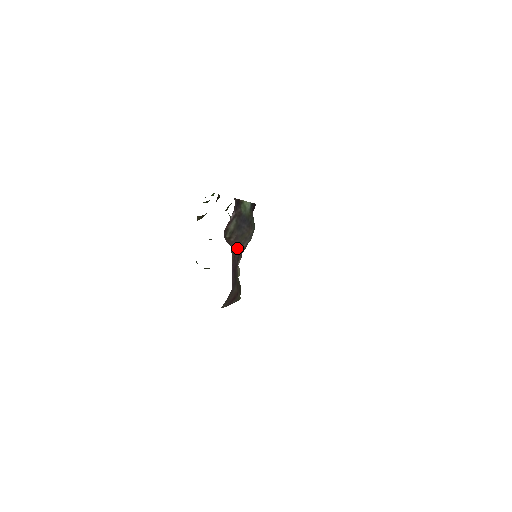
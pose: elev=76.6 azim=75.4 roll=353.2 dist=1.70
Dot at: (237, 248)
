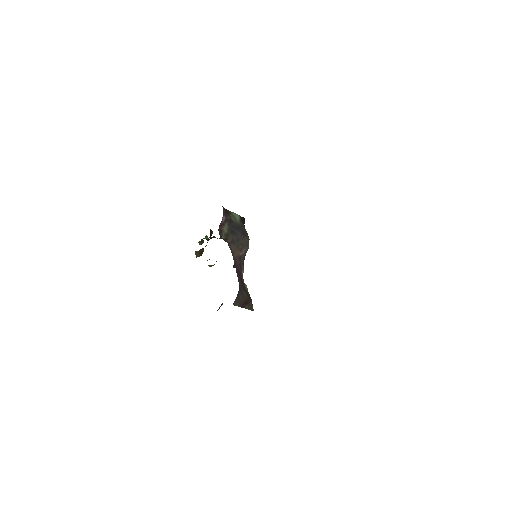
Dot at: (236, 252)
